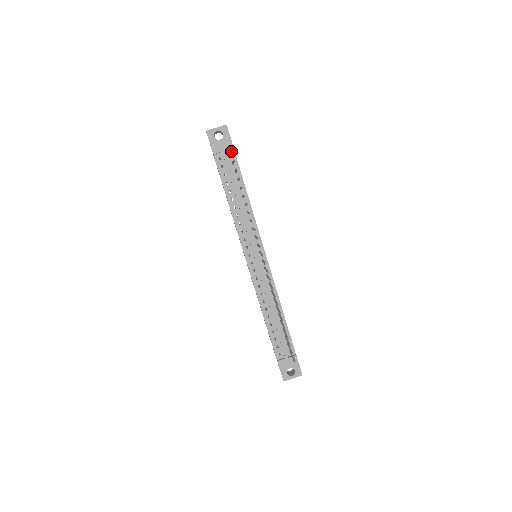
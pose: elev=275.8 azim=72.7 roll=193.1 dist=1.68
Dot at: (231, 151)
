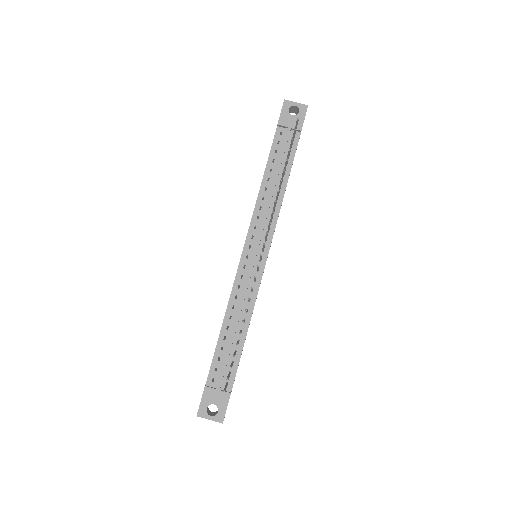
Dot at: (298, 119)
